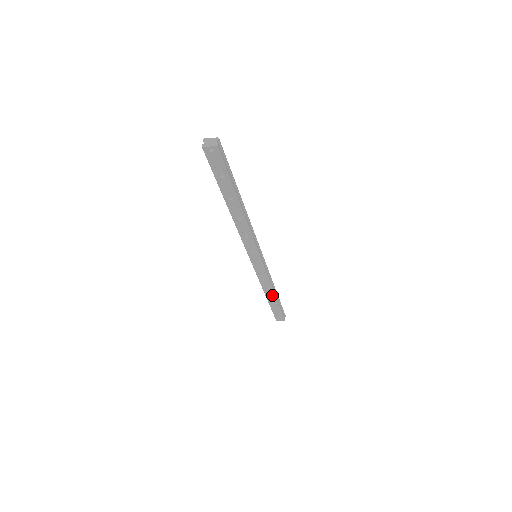
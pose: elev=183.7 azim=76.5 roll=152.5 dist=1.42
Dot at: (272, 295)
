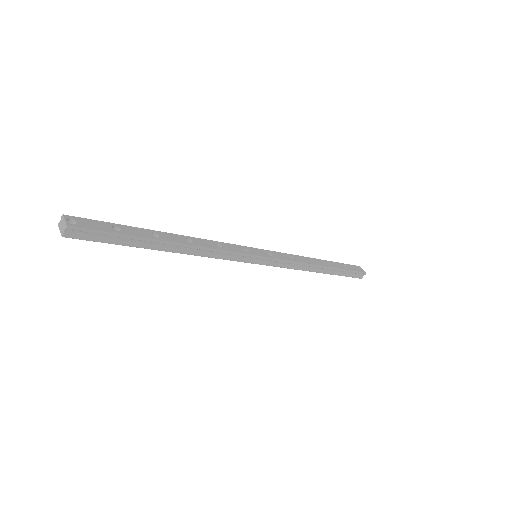
Dot at: (316, 270)
